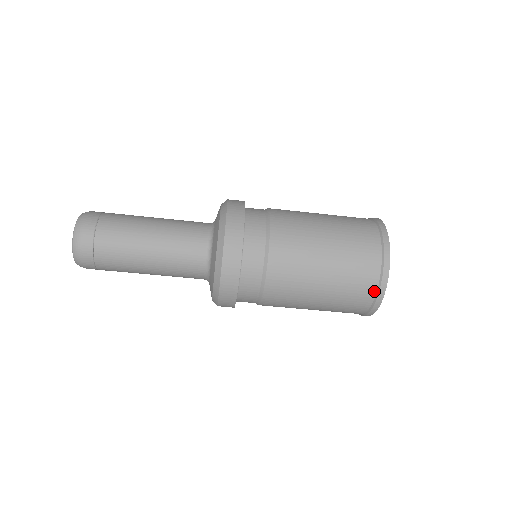
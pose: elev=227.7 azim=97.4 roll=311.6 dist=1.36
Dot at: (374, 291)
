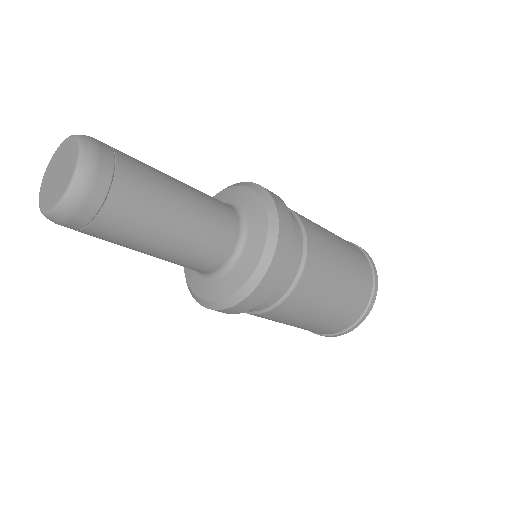
Dot at: (344, 329)
